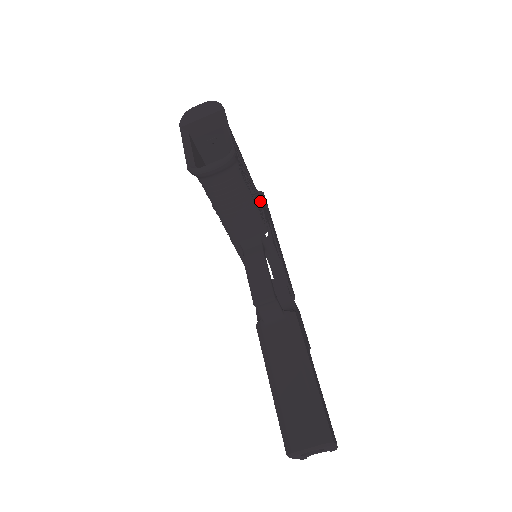
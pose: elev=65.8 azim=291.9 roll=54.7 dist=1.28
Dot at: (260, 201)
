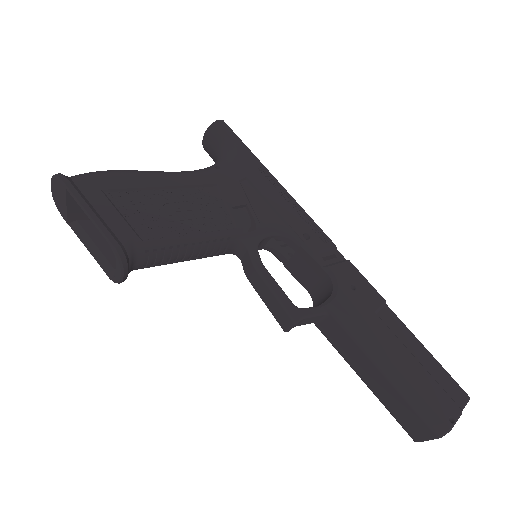
Dot at: (211, 185)
